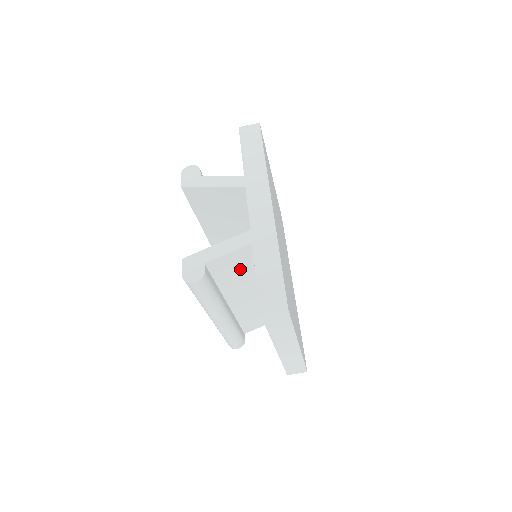
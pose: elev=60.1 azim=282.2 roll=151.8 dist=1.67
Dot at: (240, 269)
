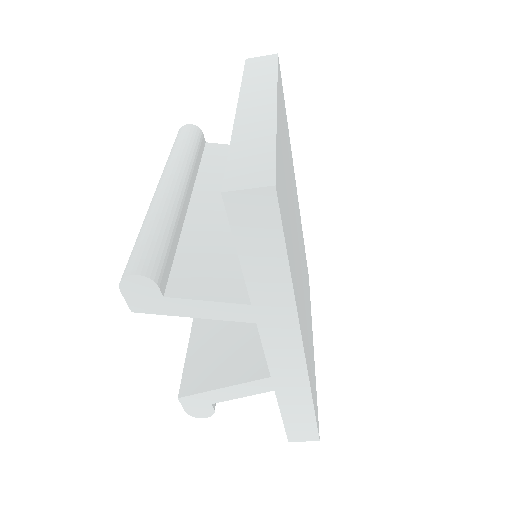
Dot at: occluded
